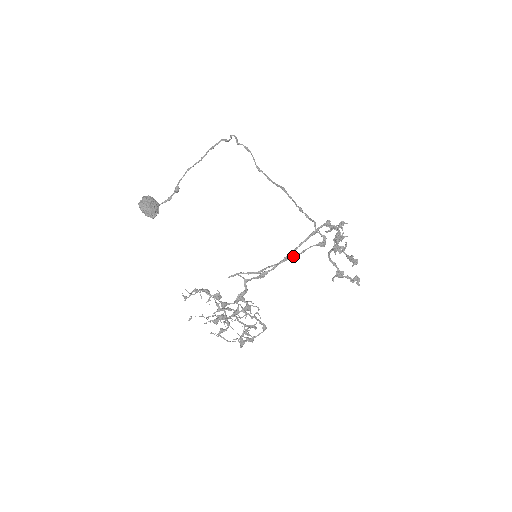
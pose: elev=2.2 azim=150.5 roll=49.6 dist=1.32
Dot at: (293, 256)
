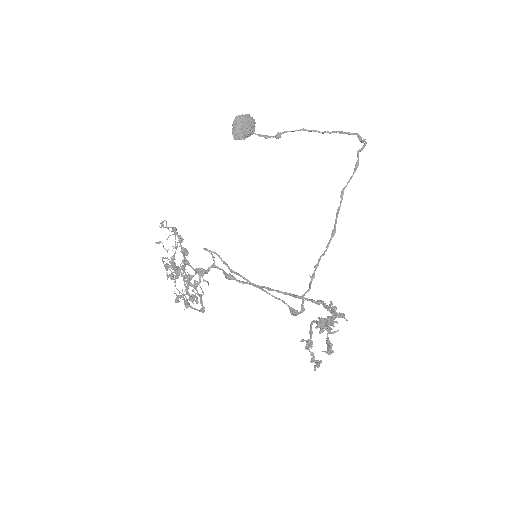
Dot at: (267, 292)
